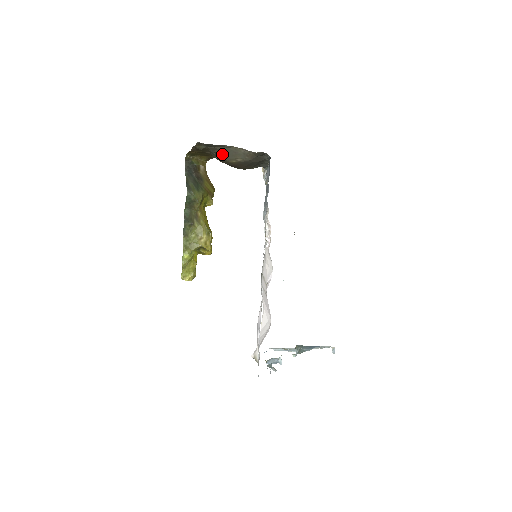
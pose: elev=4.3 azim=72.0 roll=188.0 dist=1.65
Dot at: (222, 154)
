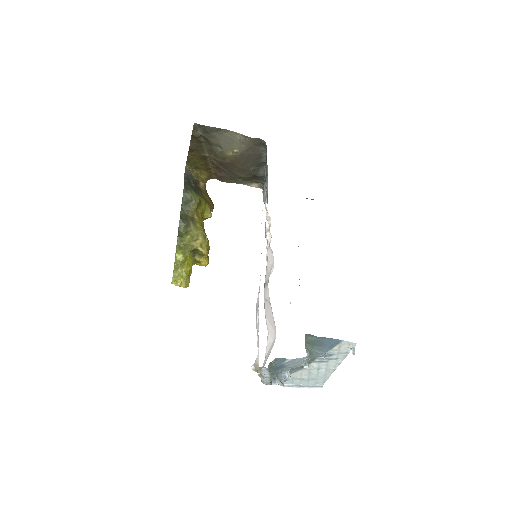
Dot at: (219, 143)
